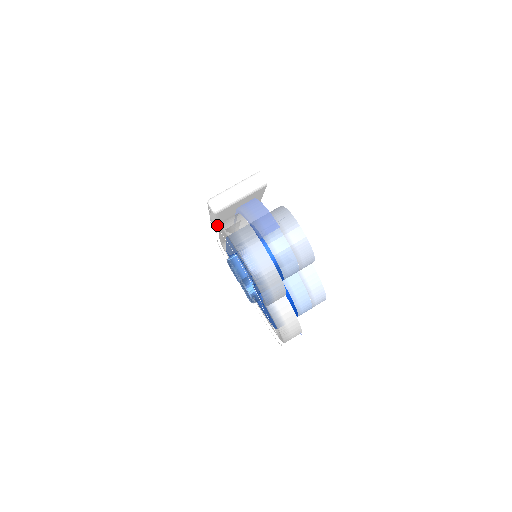
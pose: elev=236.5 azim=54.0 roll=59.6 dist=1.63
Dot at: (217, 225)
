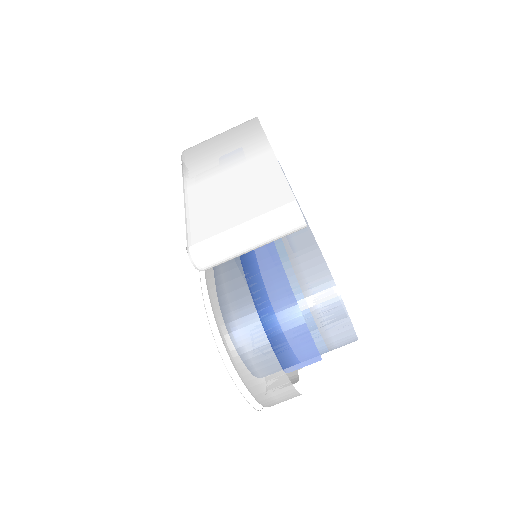
Dot at: occluded
